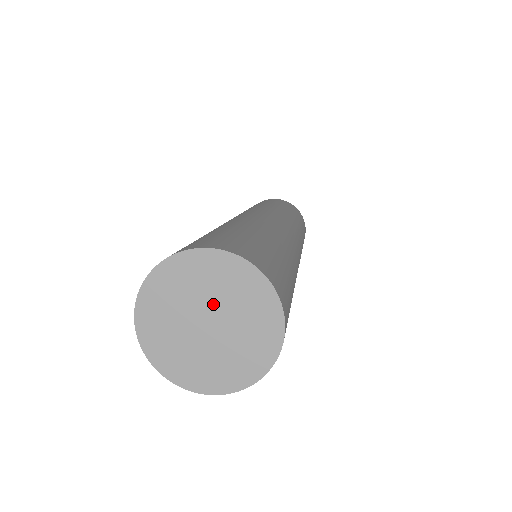
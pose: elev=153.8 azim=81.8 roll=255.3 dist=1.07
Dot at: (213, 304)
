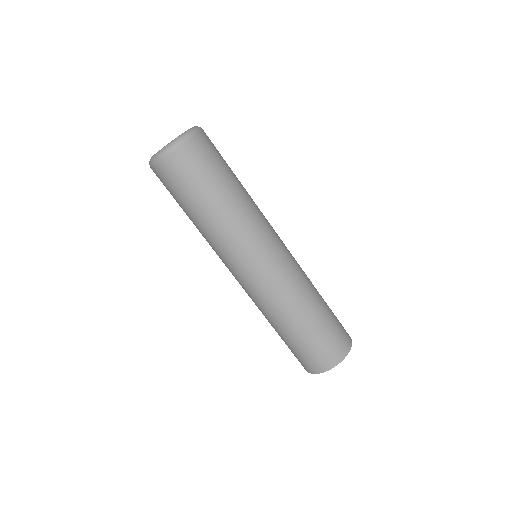
Dot at: occluded
